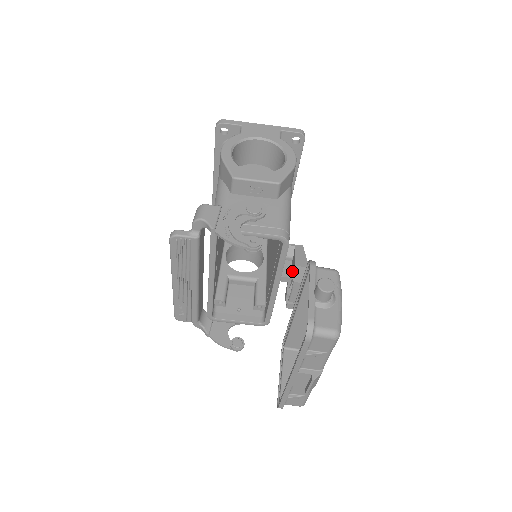
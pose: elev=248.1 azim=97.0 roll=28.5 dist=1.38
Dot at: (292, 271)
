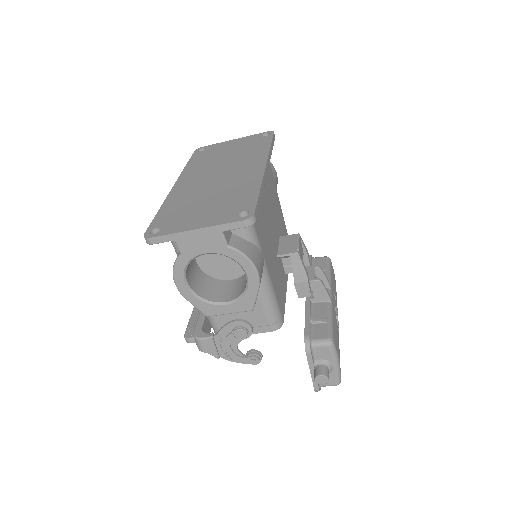
Dot at: occluded
